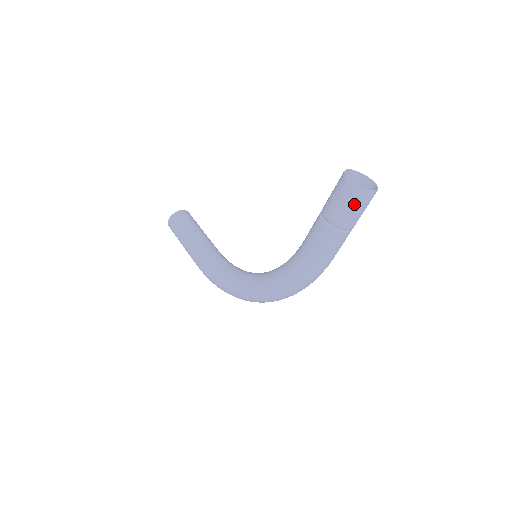
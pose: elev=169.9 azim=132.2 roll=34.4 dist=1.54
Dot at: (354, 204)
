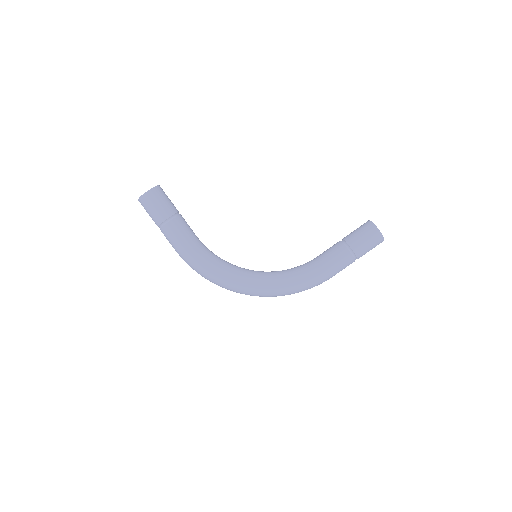
Dot at: (374, 246)
